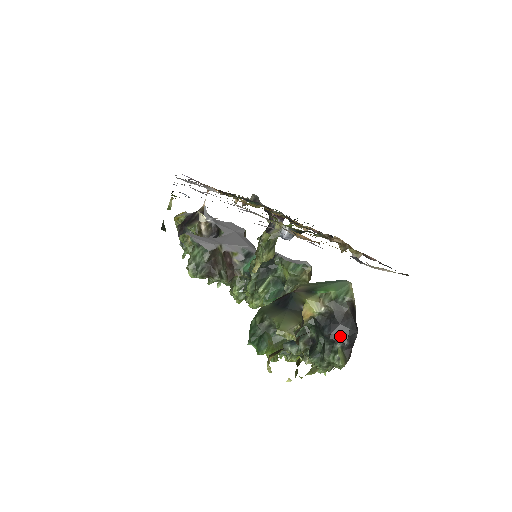
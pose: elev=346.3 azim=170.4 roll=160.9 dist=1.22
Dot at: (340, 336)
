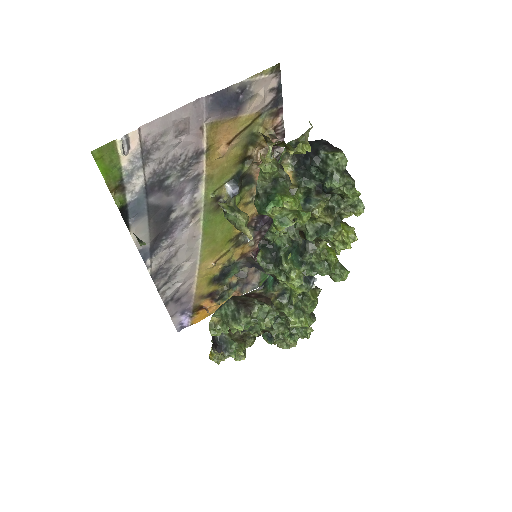
Dot at: (316, 151)
